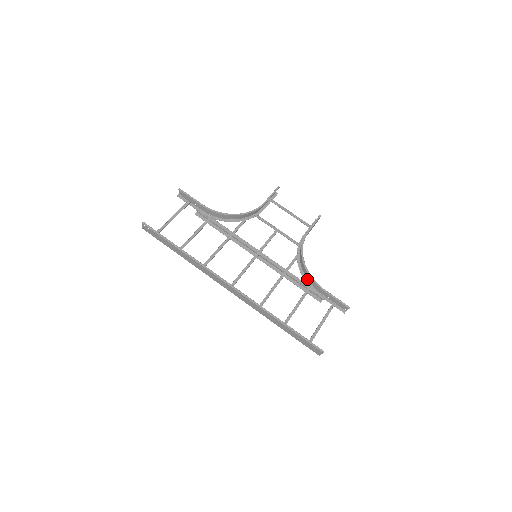
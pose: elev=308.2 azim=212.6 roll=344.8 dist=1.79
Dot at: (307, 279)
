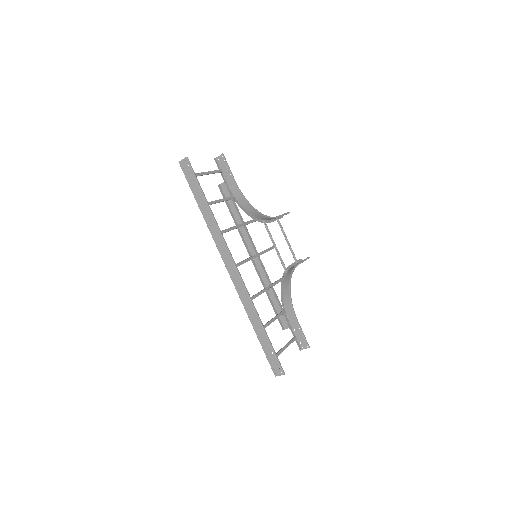
Dot at: (284, 303)
